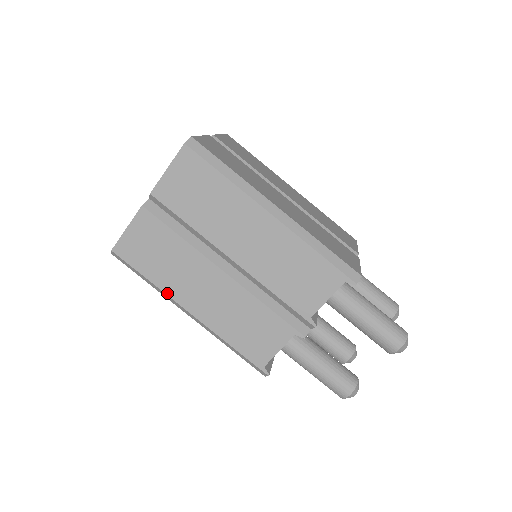
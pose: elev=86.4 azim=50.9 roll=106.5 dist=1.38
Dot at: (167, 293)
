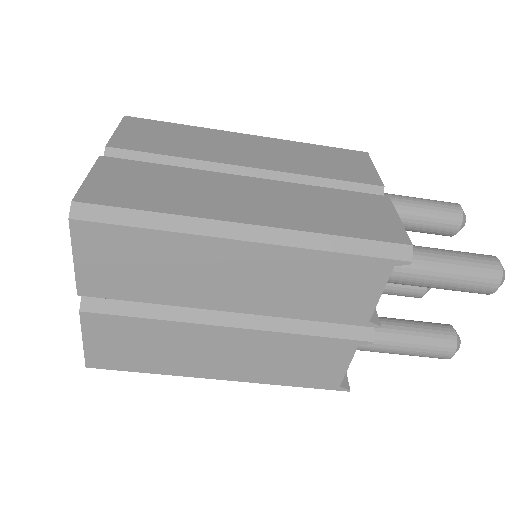
Dot at: (181, 375)
